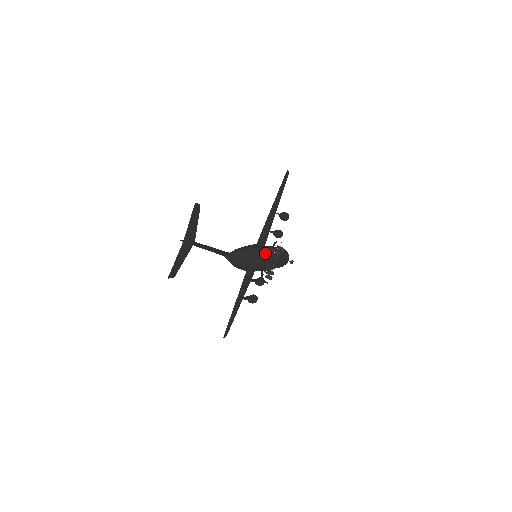
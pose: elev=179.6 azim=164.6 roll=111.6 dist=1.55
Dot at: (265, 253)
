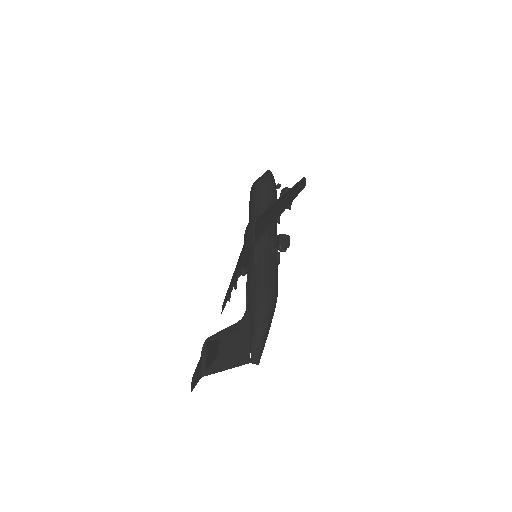
Dot at: (277, 282)
